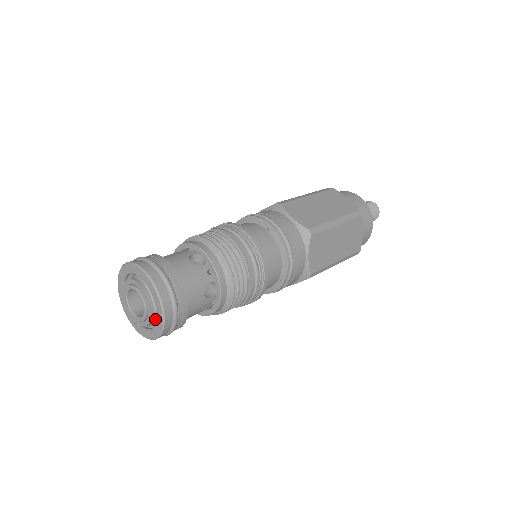
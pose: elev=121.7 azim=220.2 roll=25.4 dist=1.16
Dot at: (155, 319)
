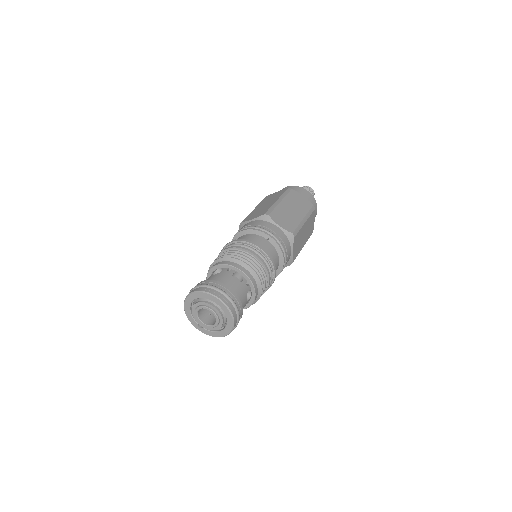
Dot at: (223, 325)
